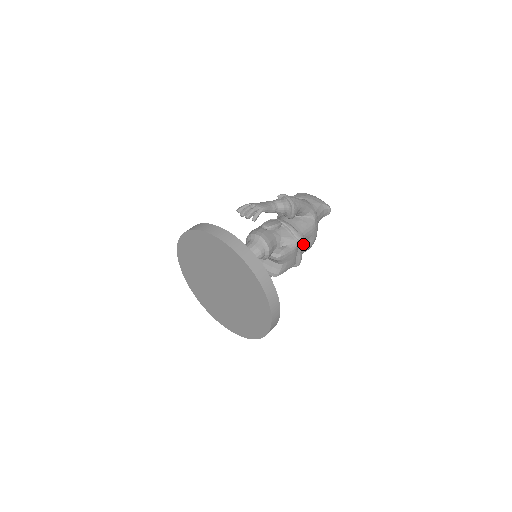
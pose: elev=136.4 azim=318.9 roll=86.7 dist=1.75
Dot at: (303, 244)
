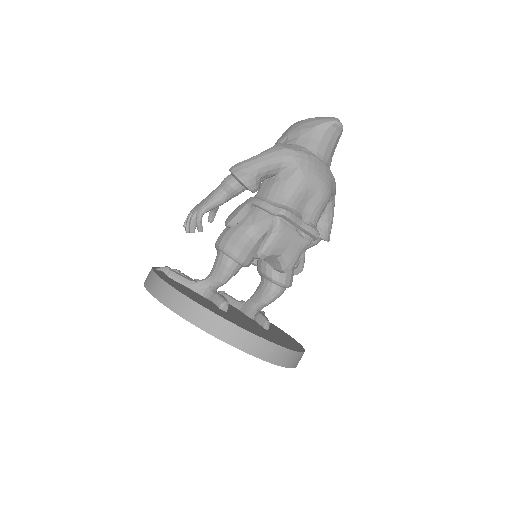
Dot at: (289, 216)
